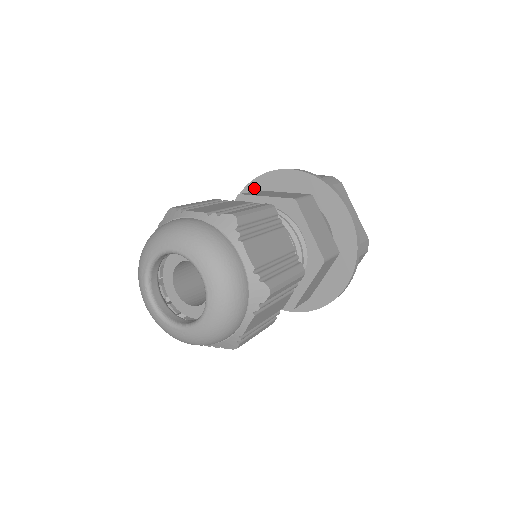
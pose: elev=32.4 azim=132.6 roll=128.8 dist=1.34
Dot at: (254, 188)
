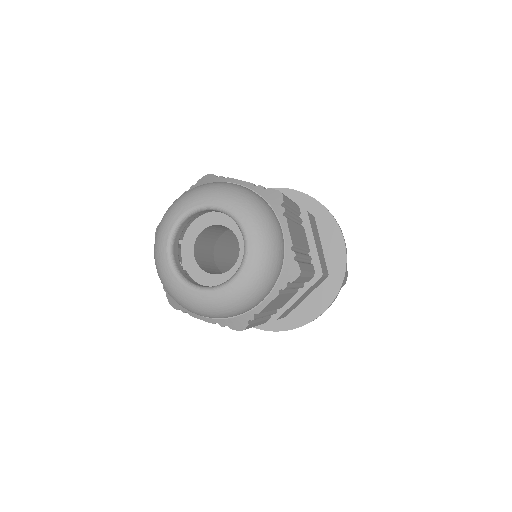
Dot at: occluded
